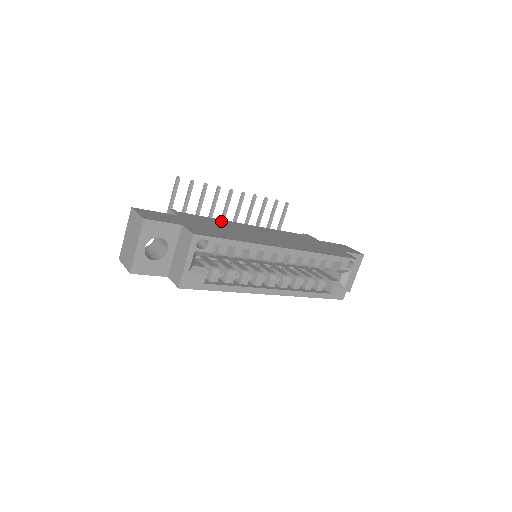
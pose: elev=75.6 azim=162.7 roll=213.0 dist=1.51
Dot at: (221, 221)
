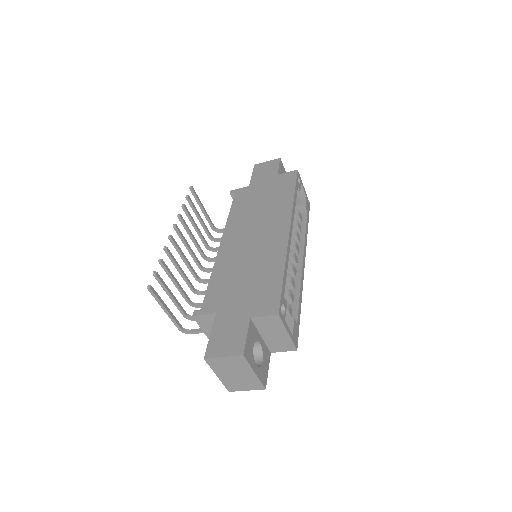
Dot at: (219, 270)
